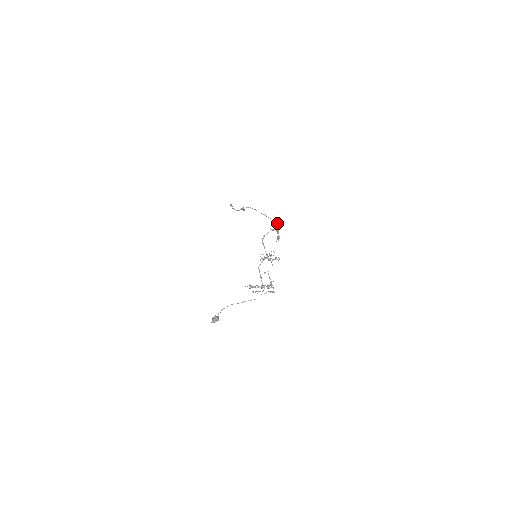
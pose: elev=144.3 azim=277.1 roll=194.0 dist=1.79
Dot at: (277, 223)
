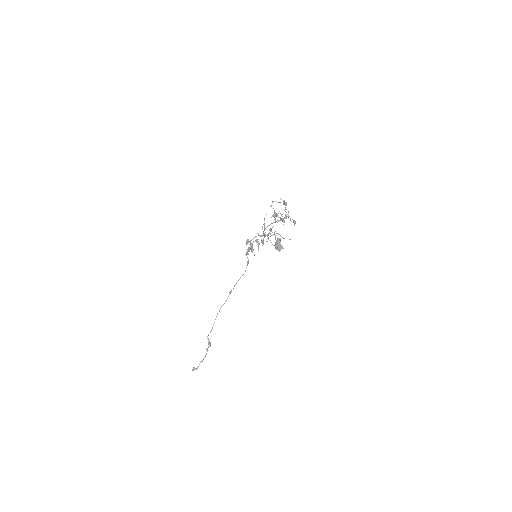
Dot at: (246, 253)
